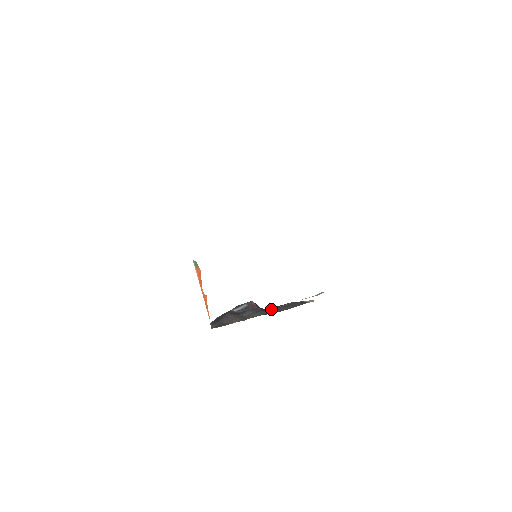
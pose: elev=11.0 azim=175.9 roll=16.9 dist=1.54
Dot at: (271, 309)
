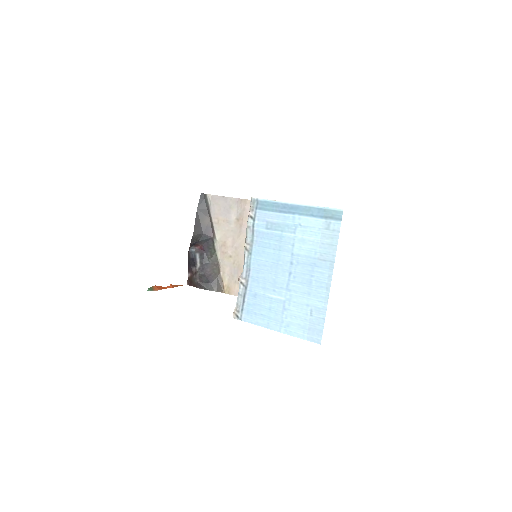
Dot at: (202, 233)
